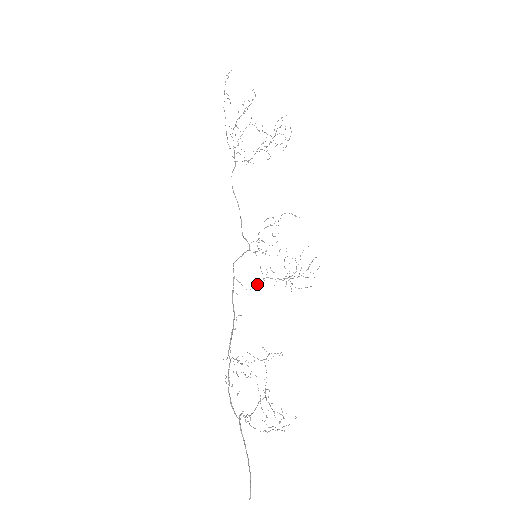
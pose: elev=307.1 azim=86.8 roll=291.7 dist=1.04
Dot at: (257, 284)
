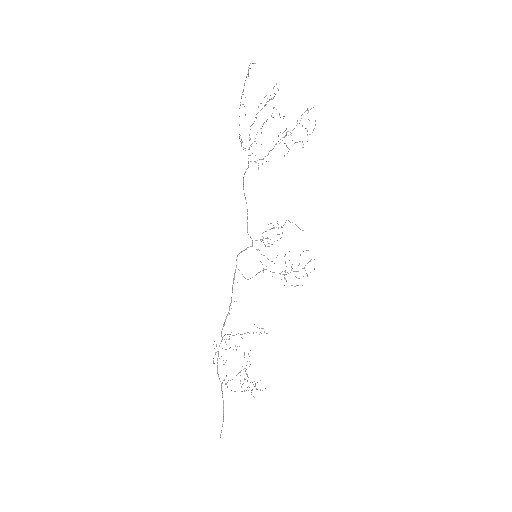
Dot at: occluded
